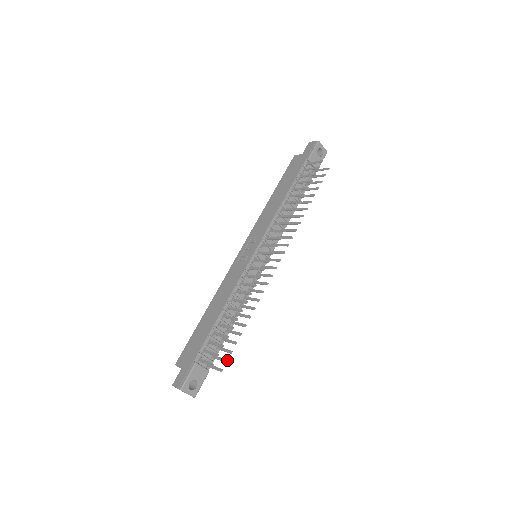
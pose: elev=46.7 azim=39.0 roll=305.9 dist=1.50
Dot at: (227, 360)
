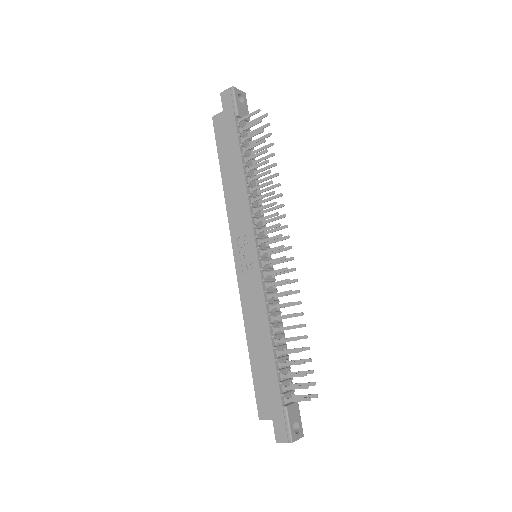
Dot at: (315, 382)
